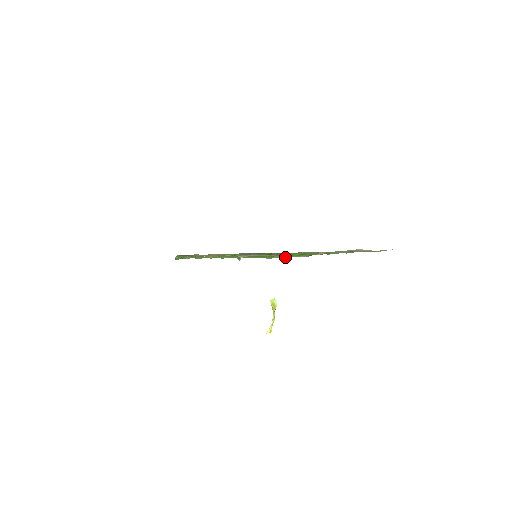
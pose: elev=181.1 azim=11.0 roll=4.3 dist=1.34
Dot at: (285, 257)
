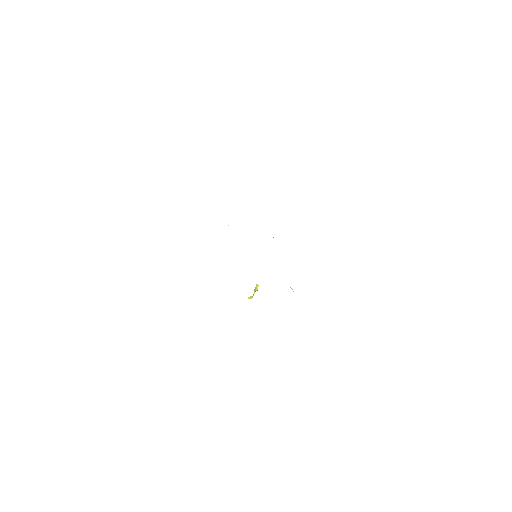
Dot at: occluded
